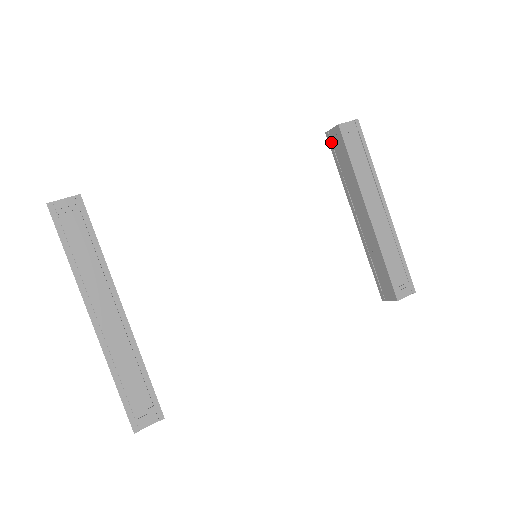
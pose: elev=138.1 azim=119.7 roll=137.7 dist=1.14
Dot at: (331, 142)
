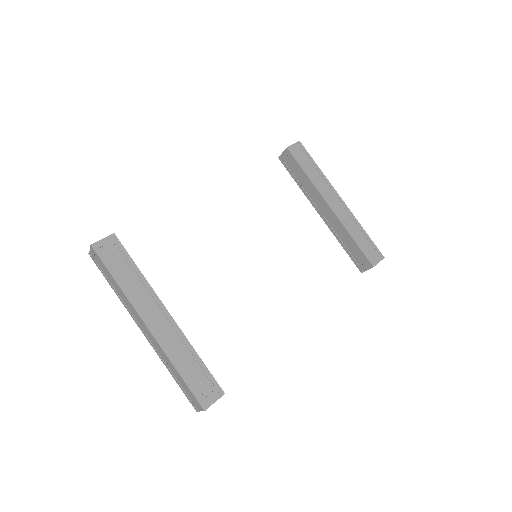
Dot at: (285, 163)
